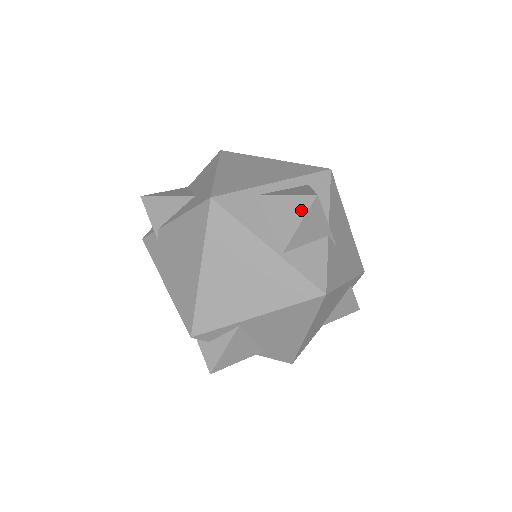
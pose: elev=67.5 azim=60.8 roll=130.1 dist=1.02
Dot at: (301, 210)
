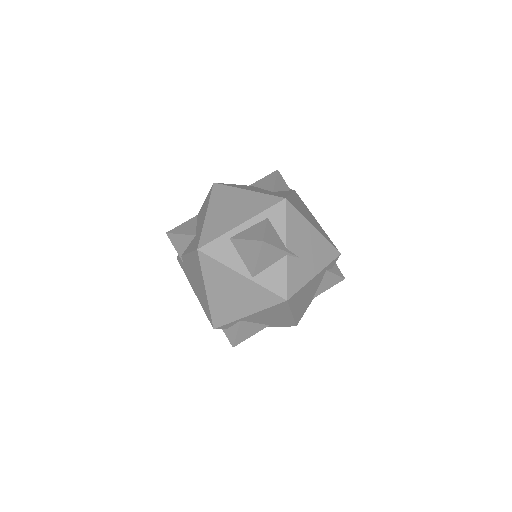
Dot at: (256, 250)
